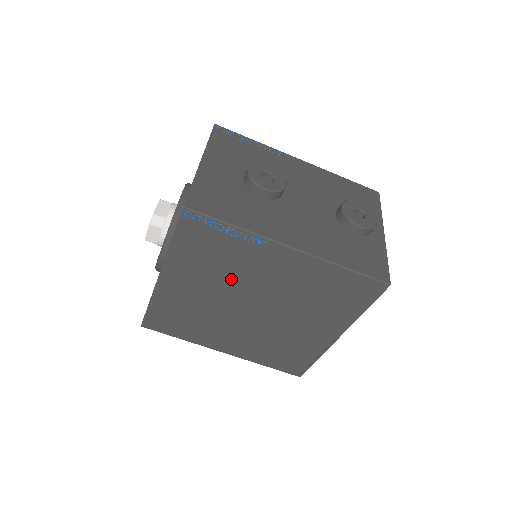
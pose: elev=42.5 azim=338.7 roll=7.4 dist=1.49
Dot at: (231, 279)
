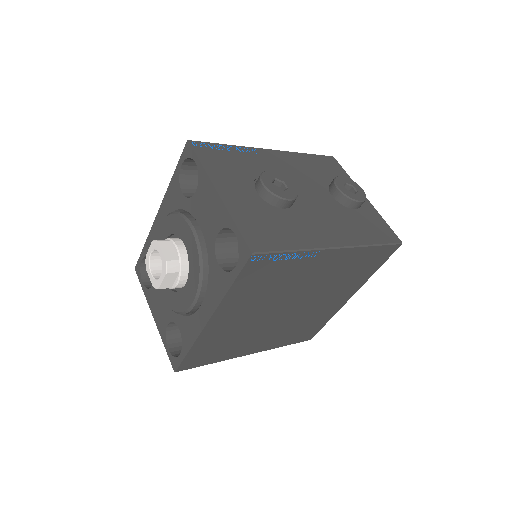
Dot at: (277, 294)
